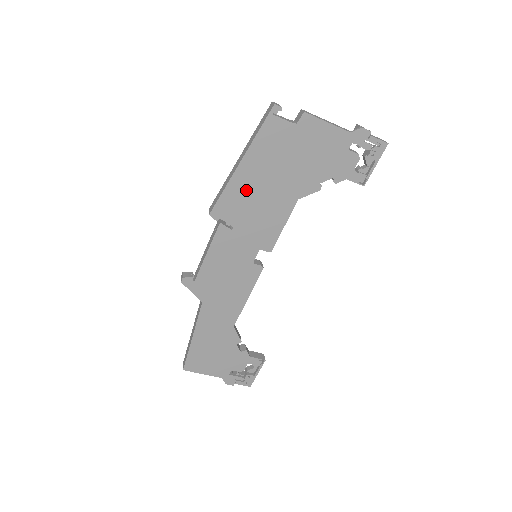
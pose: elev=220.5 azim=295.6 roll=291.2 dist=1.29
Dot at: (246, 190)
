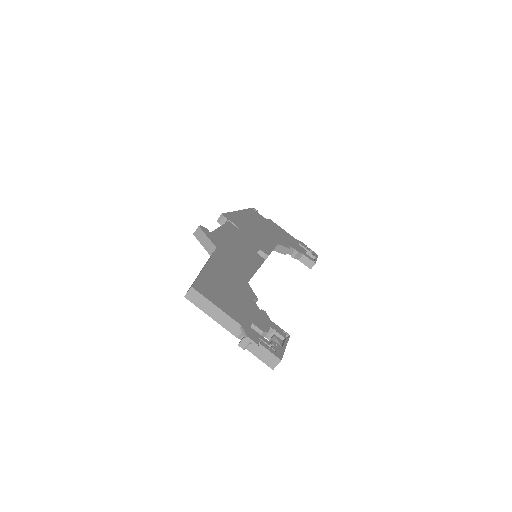
Dot at: (244, 221)
